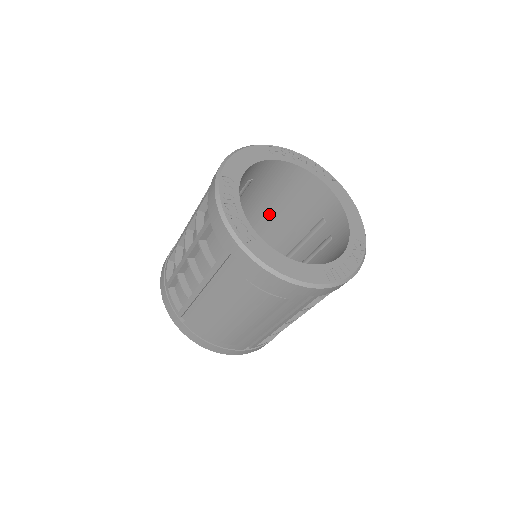
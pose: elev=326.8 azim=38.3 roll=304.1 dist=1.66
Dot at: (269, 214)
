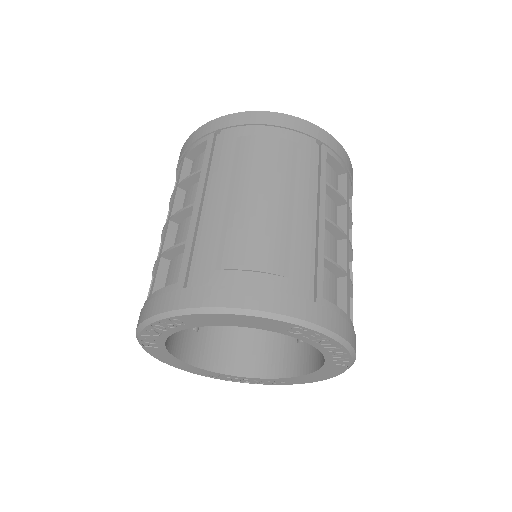
Dot at: occluded
